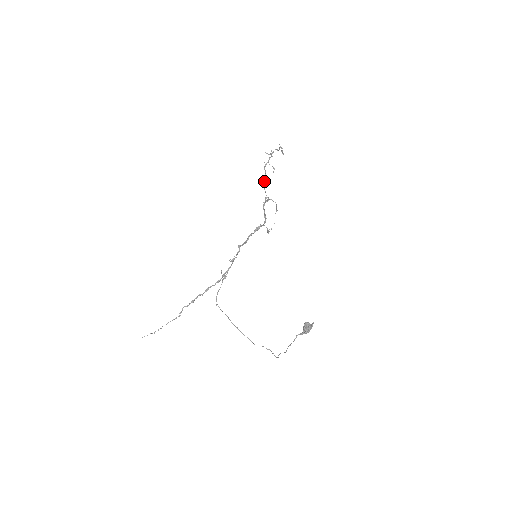
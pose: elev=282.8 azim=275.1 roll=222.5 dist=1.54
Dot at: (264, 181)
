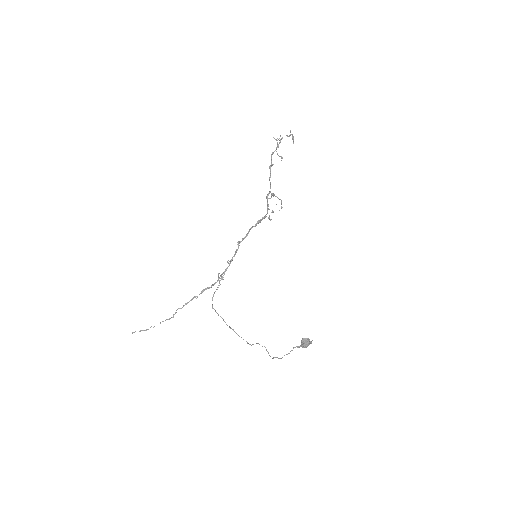
Dot at: (270, 172)
